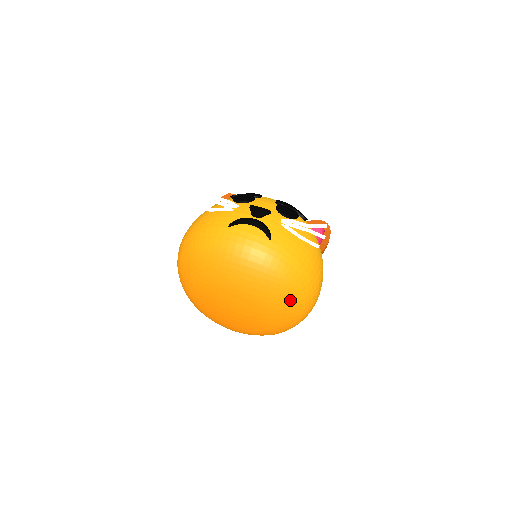
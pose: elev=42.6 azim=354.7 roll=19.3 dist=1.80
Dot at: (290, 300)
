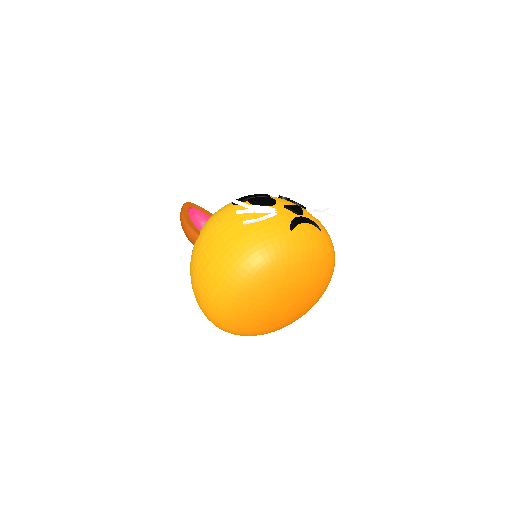
Dot at: occluded
